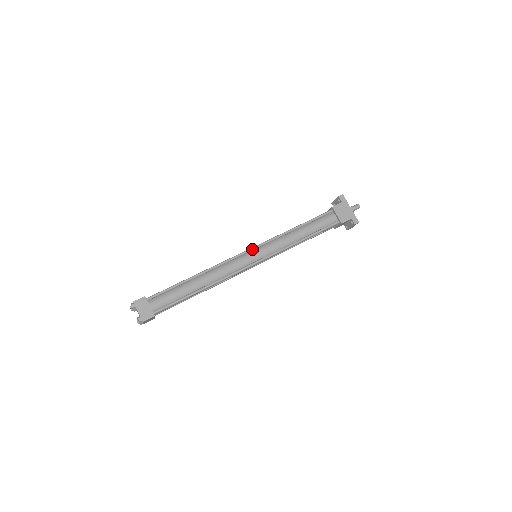
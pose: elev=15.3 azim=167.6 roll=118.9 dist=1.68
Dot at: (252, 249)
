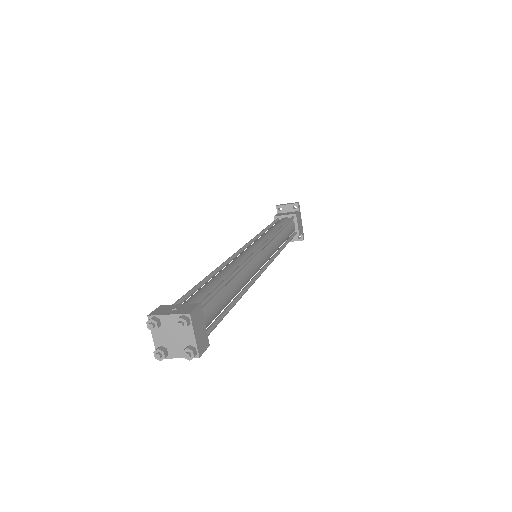
Dot at: (265, 246)
